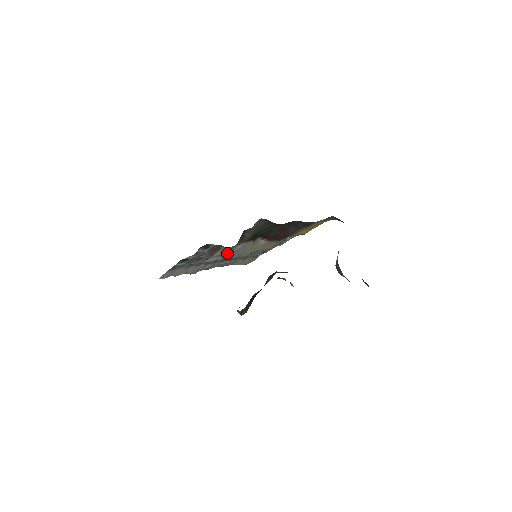
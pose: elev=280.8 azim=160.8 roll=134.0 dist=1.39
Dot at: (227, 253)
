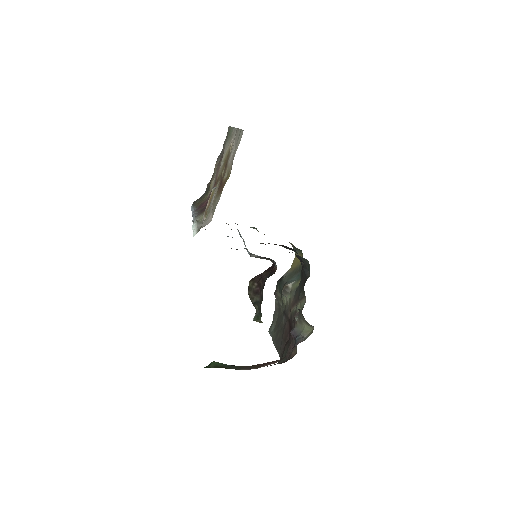
Dot at: occluded
